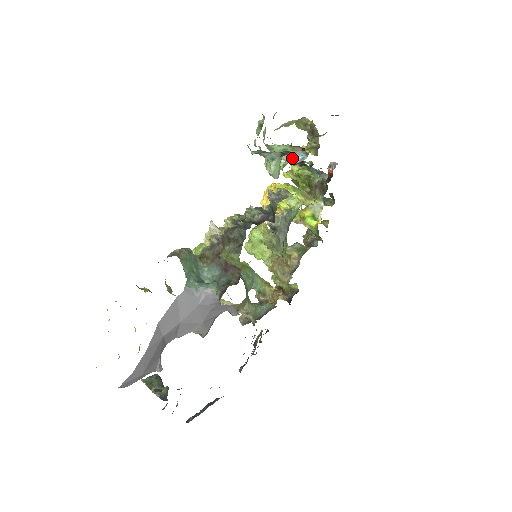
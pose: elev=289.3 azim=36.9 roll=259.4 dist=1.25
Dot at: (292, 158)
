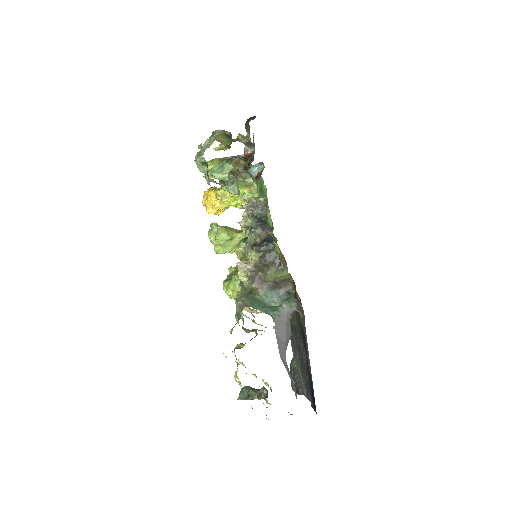
Dot at: (232, 168)
